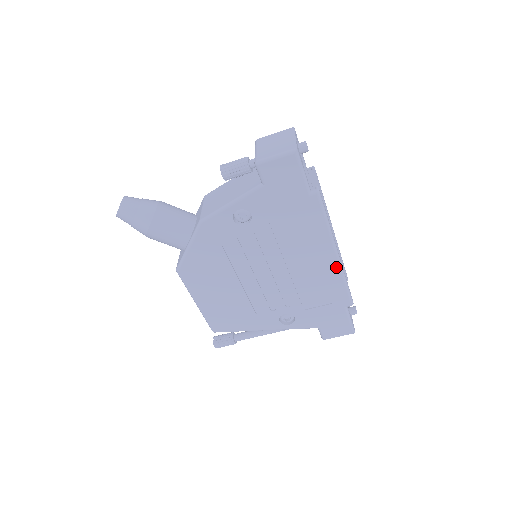
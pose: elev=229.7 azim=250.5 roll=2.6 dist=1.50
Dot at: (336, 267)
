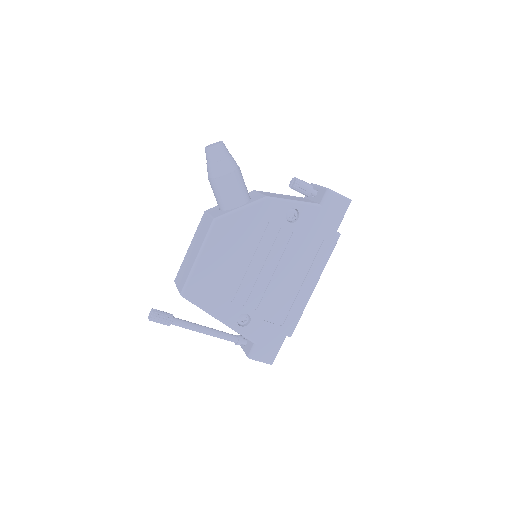
Dot at: (307, 296)
